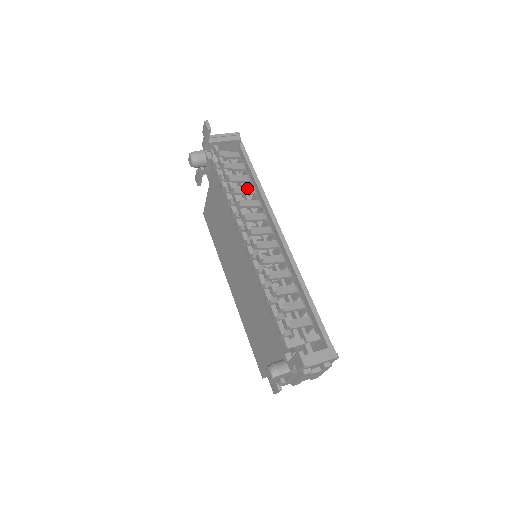
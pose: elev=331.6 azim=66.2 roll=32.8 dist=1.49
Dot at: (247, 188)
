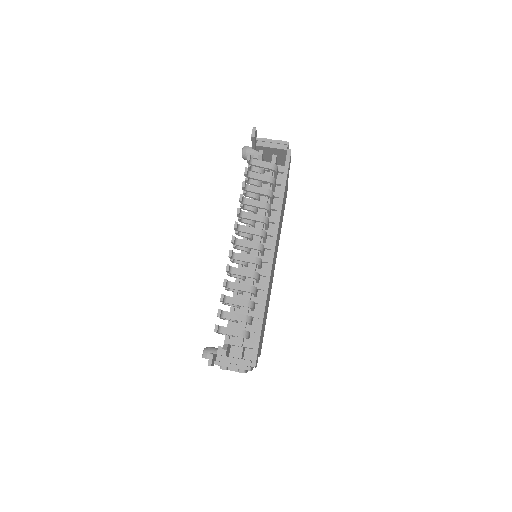
Dot at: (259, 201)
